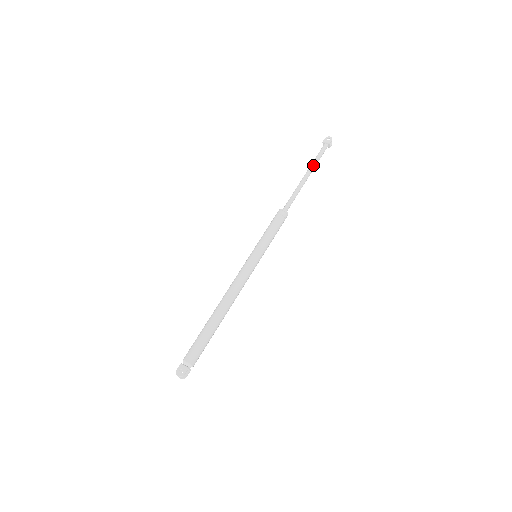
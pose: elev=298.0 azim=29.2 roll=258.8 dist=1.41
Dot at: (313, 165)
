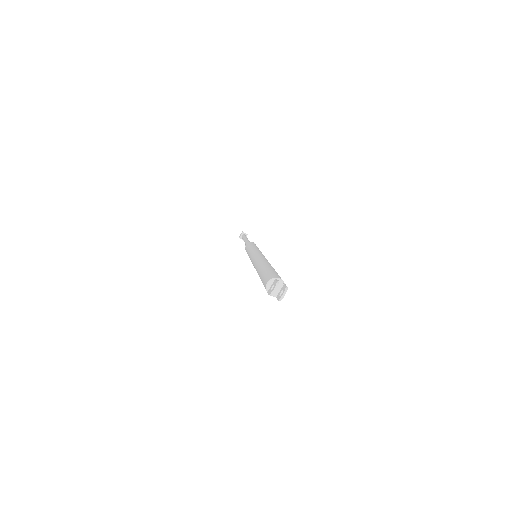
Dot at: occluded
